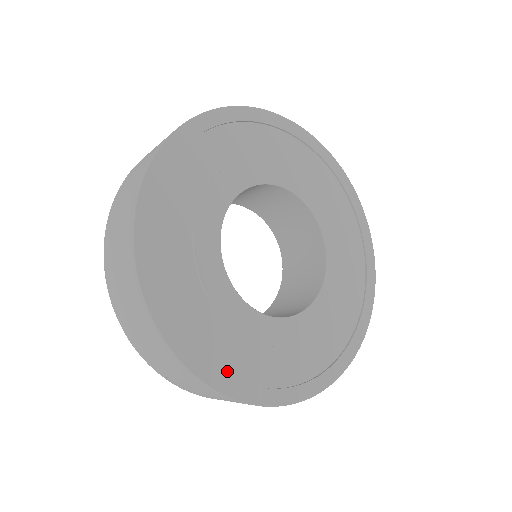
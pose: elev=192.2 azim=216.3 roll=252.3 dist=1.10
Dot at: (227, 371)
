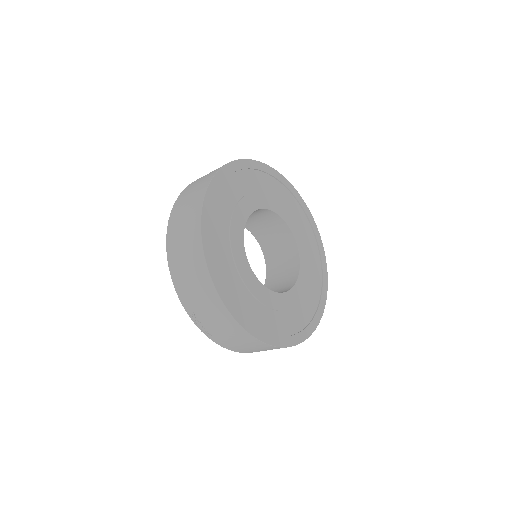
Dot at: (238, 306)
